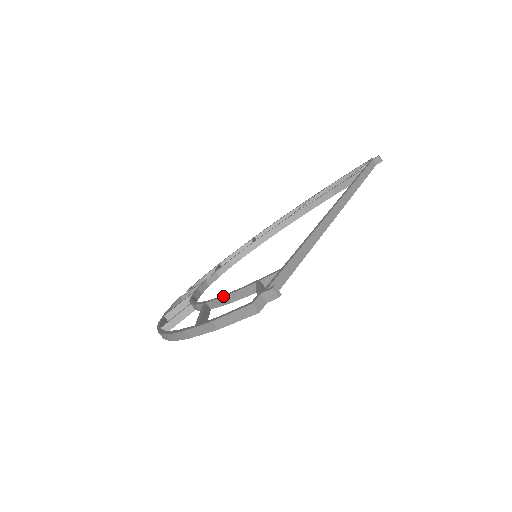
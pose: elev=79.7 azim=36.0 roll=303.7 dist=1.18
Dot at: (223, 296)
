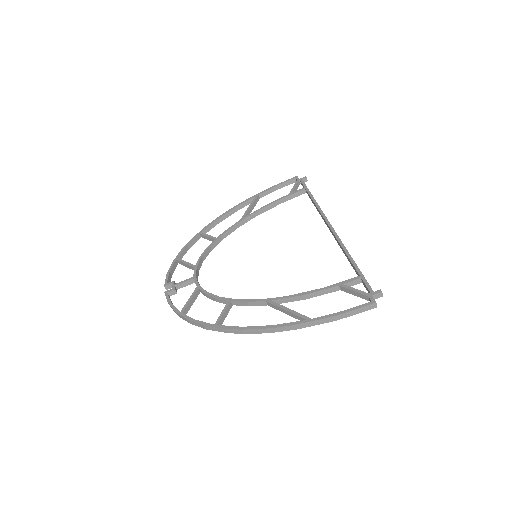
Dot at: (300, 295)
